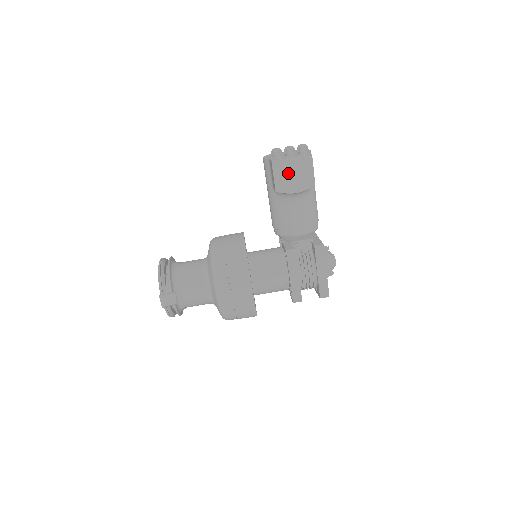
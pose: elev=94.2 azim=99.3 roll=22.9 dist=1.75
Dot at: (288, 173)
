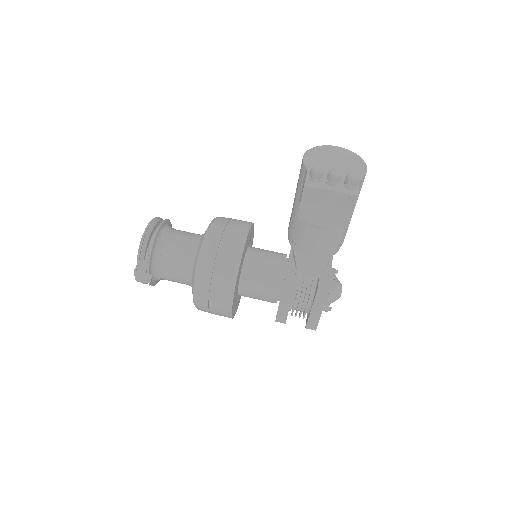
Dot at: (320, 204)
